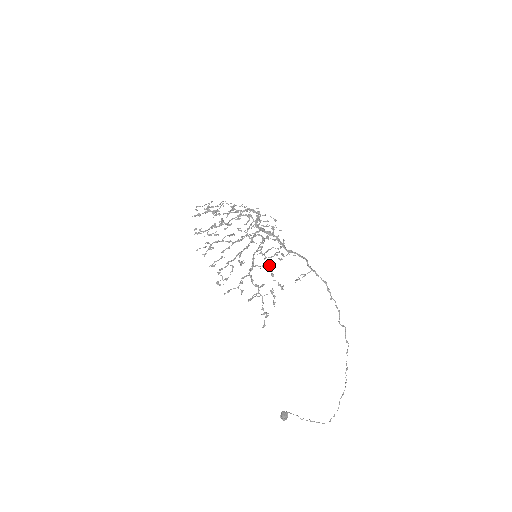
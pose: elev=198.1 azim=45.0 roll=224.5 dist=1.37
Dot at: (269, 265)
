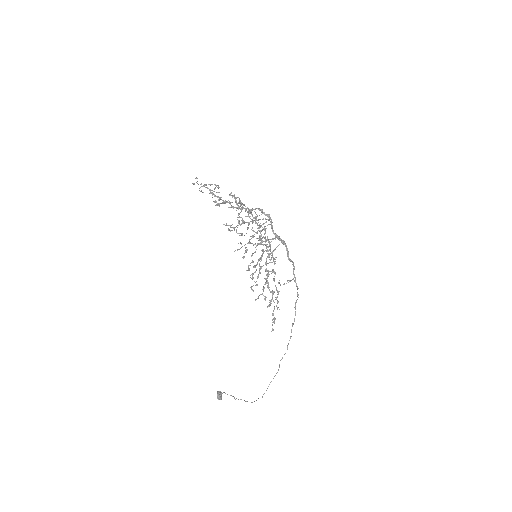
Dot at: occluded
